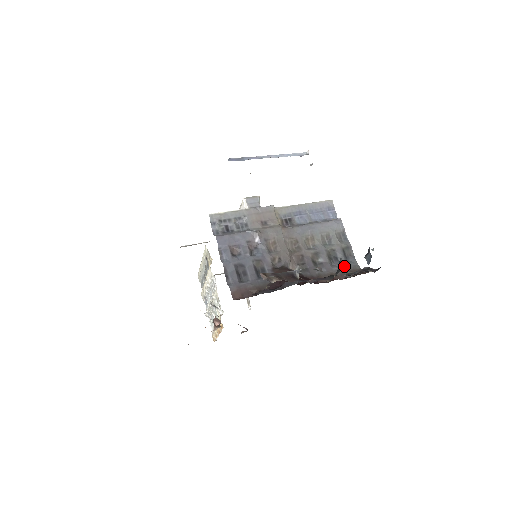
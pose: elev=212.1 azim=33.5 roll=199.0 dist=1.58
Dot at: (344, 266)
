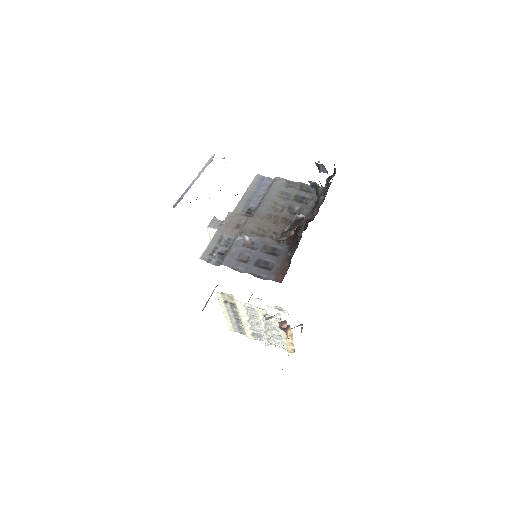
Dot at: (313, 196)
